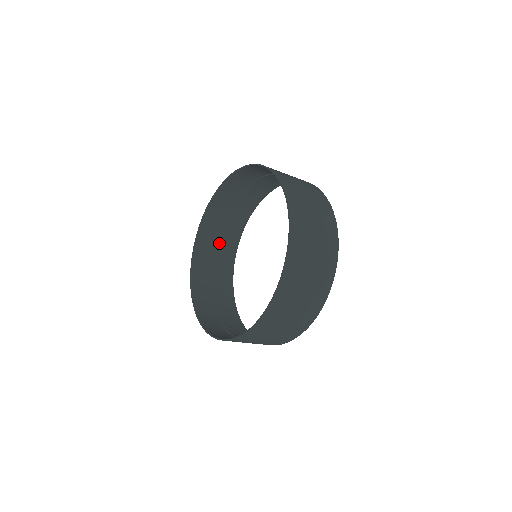
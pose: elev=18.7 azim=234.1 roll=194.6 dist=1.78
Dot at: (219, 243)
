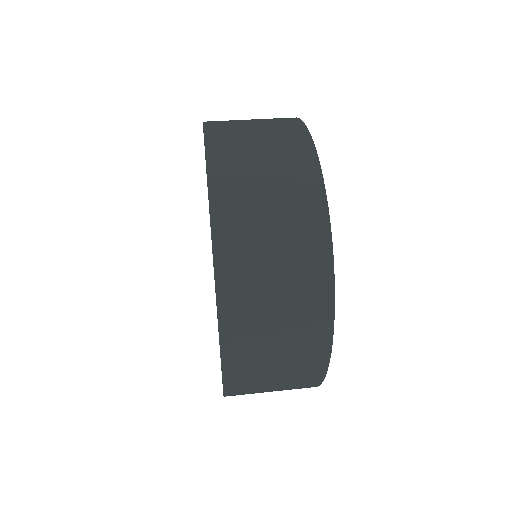
Dot at: occluded
